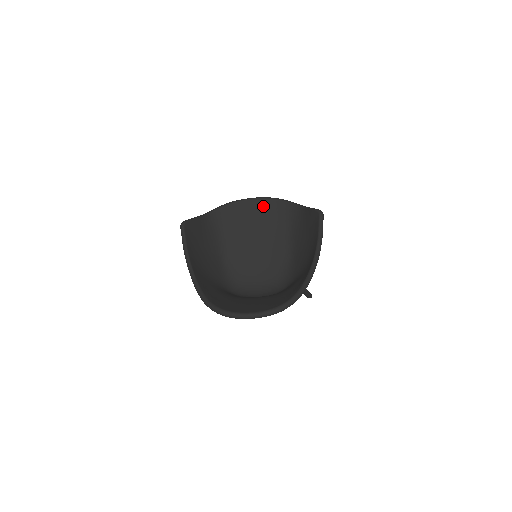
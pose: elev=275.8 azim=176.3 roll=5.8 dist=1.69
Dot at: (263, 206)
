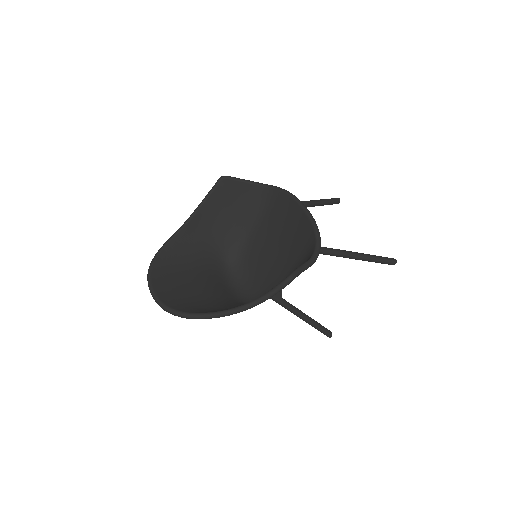
Dot at: (302, 221)
